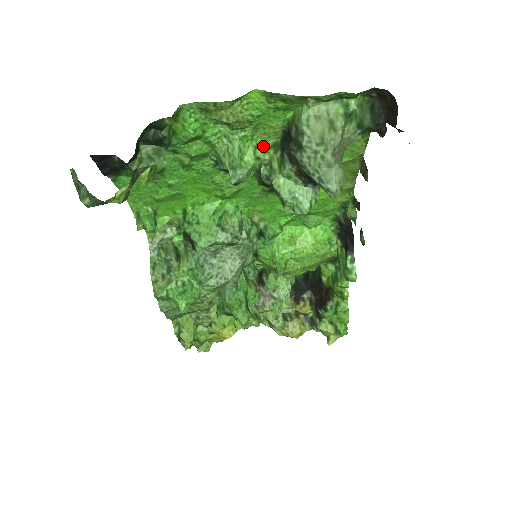
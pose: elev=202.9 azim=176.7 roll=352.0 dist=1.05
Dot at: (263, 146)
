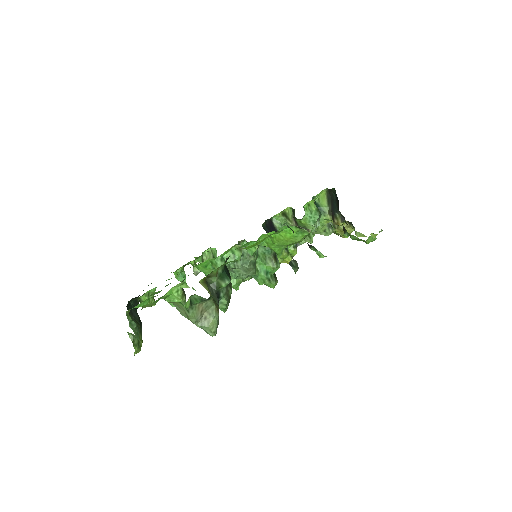
Dot at: (182, 283)
